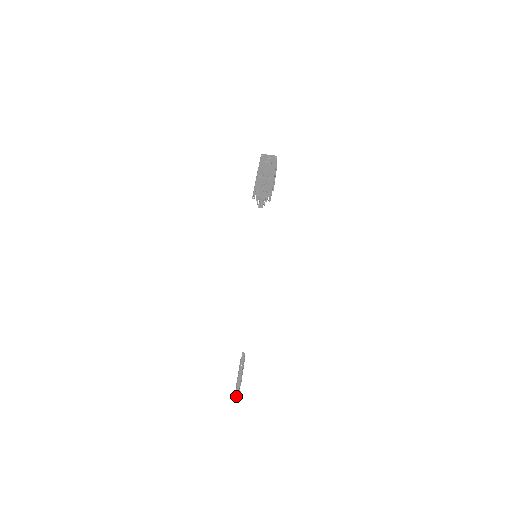
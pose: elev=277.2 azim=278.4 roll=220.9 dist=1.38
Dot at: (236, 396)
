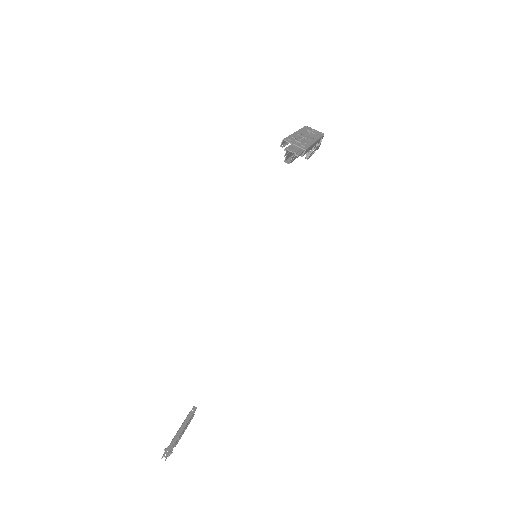
Dot at: (164, 456)
